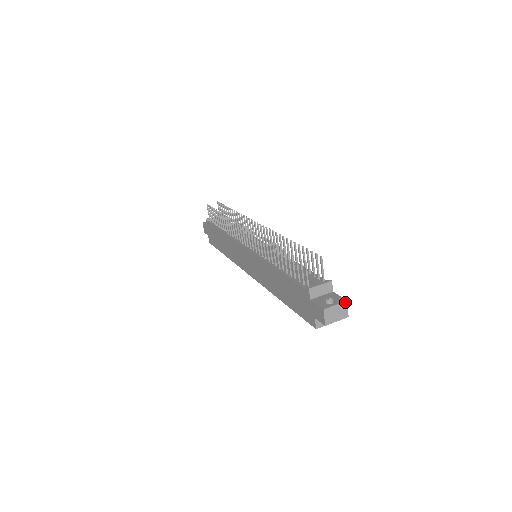
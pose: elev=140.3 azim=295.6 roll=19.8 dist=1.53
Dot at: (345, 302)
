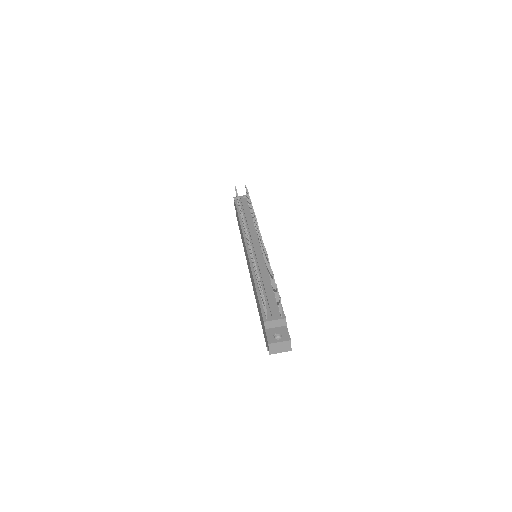
Dot at: (289, 341)
